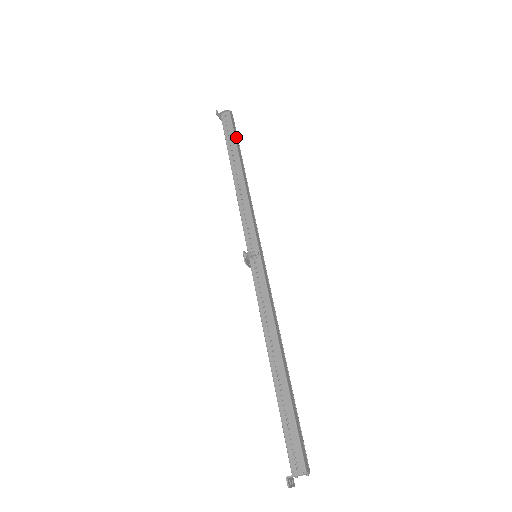
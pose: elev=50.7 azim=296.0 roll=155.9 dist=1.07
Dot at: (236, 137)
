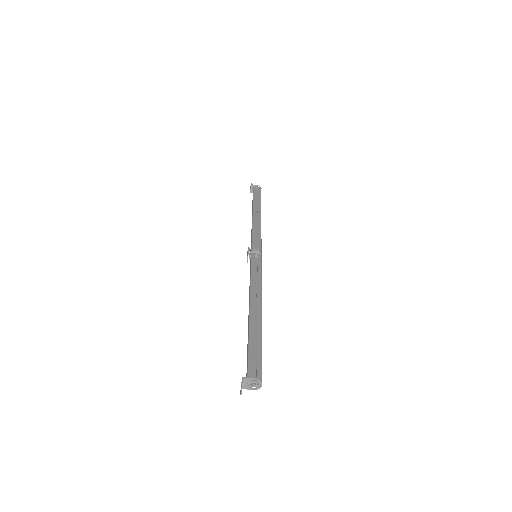
Dot at: occluded
